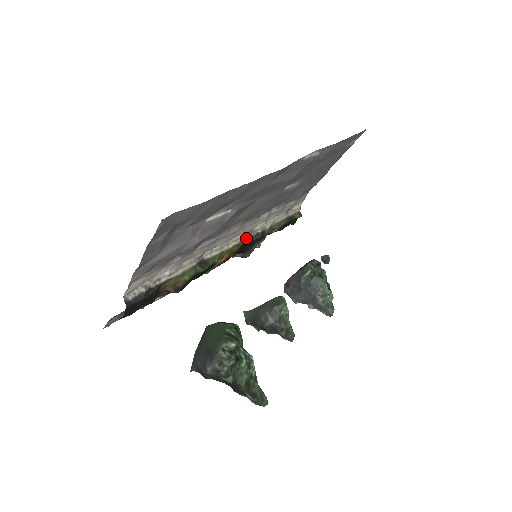
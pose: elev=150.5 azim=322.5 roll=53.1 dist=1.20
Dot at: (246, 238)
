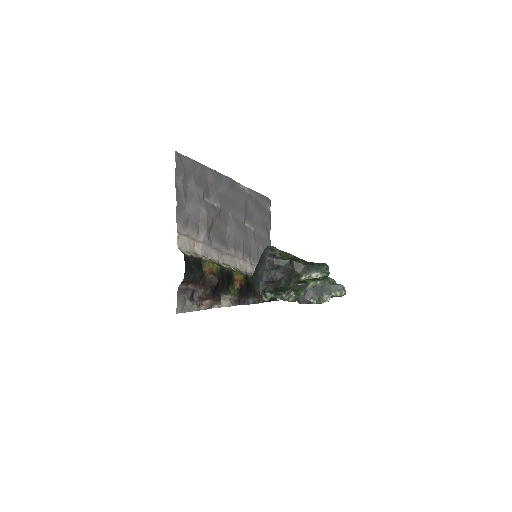
Dot at: (245, 274)
